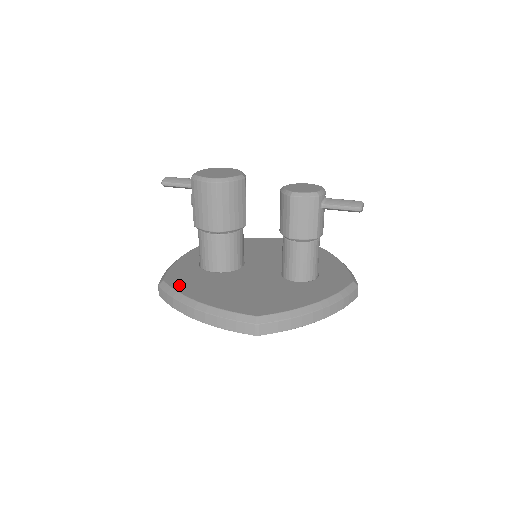
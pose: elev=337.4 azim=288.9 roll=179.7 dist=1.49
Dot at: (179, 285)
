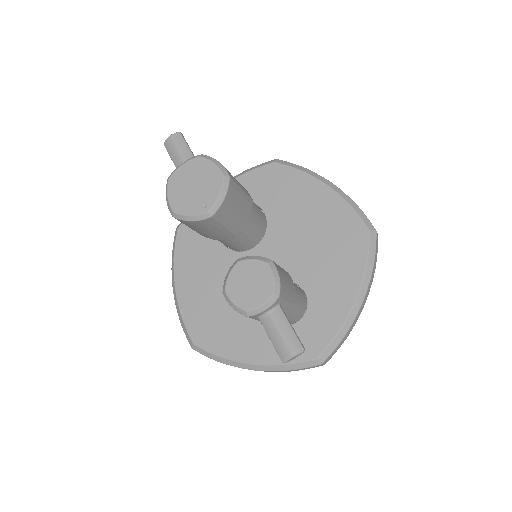
Dot at: (181, 248)
